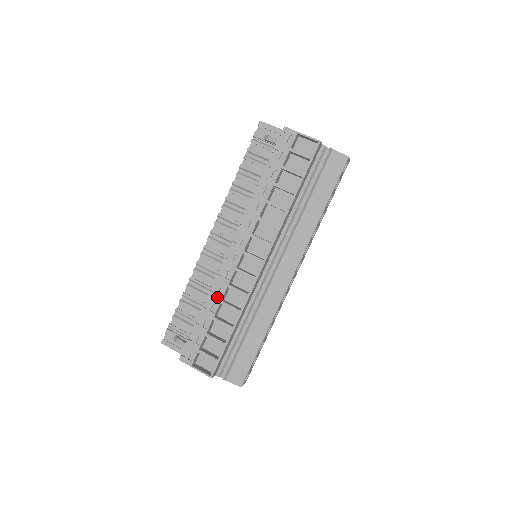
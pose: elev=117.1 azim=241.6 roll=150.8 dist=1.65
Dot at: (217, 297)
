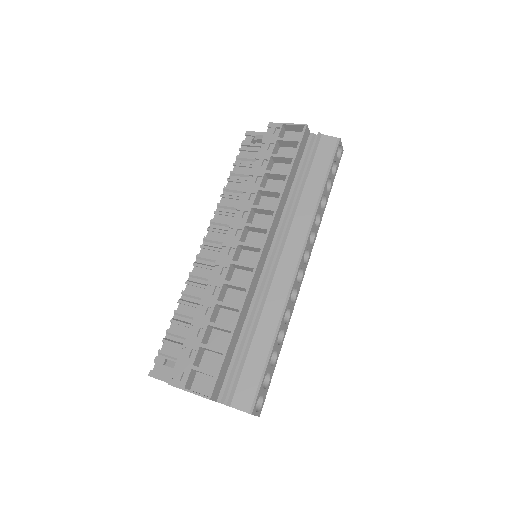
Dot at: (212, 297)
